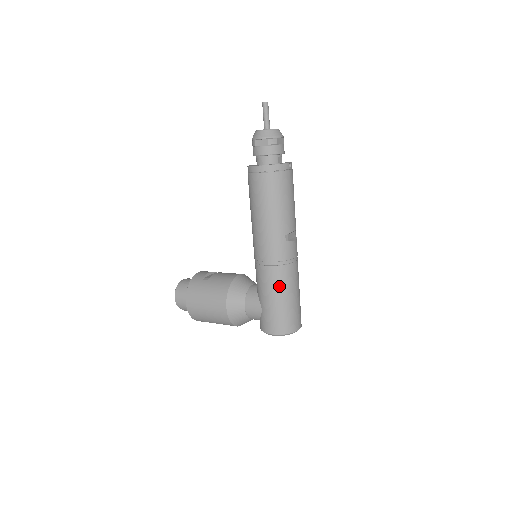
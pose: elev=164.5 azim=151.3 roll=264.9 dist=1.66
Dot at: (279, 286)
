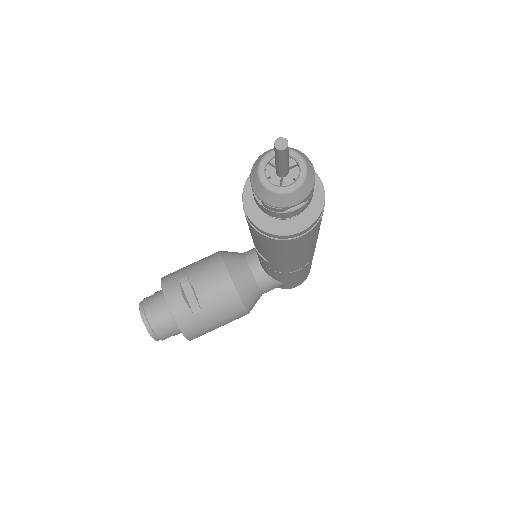
Dot at: (309, 266)
